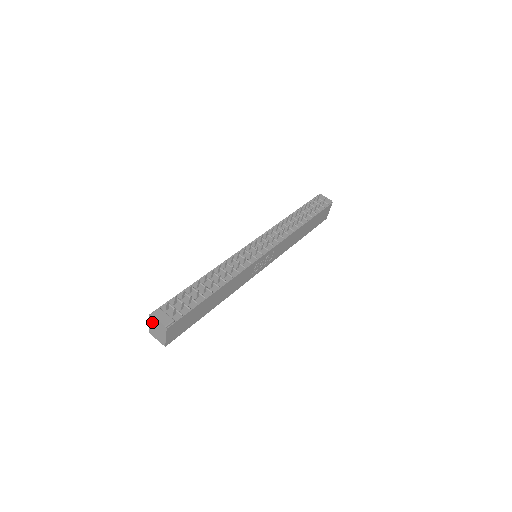
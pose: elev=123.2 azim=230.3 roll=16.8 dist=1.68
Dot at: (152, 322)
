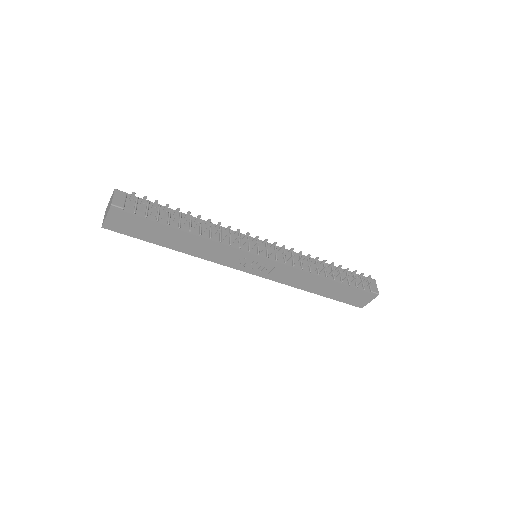
Dot at: (111, 198)
